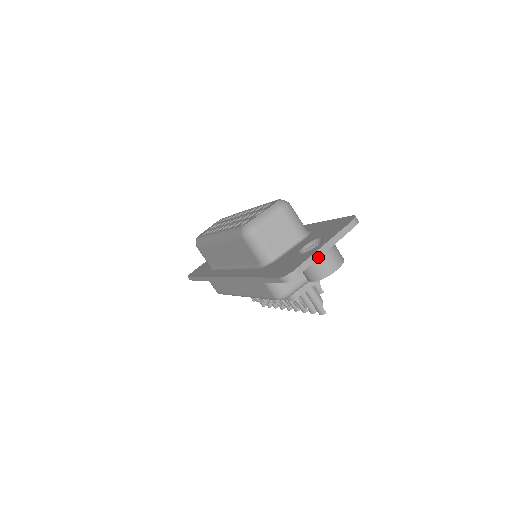
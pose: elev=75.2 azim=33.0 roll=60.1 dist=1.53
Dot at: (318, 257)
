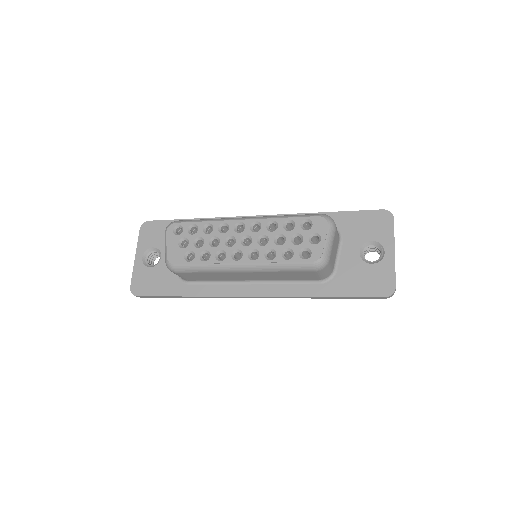
Dot at: occluded
